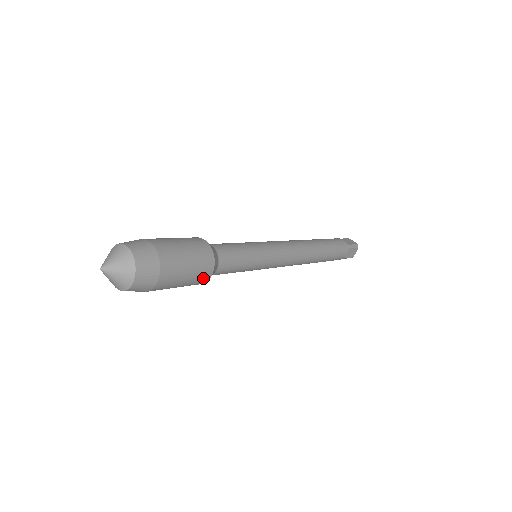
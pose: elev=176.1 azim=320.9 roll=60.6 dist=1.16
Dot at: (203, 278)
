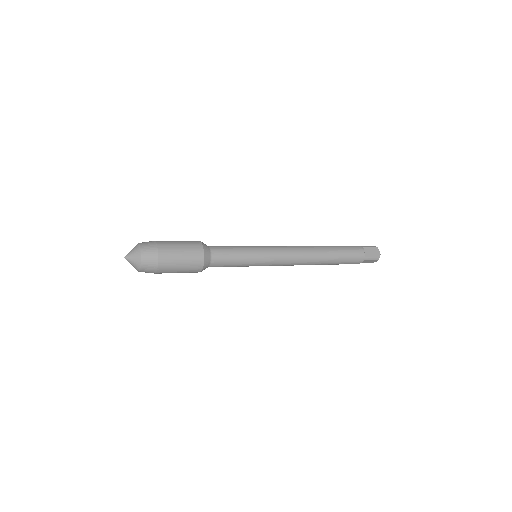
Dot at: (194, 272)
